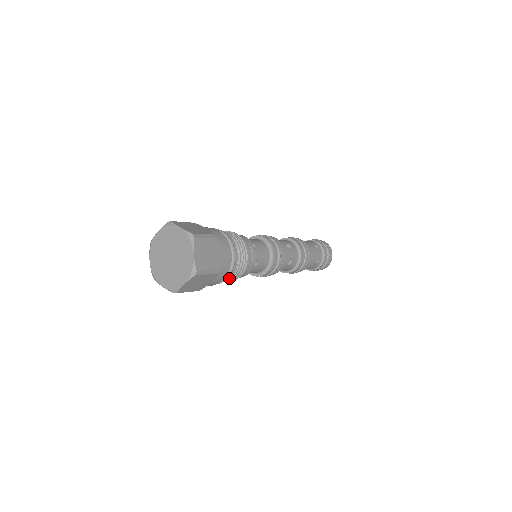
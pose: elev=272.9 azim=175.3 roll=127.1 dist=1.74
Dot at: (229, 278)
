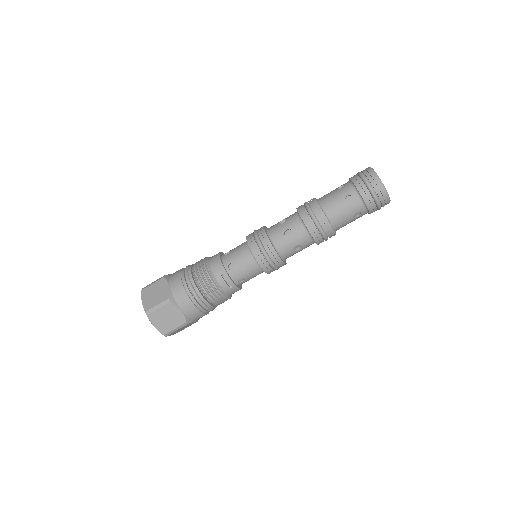
Dot at: (217, 305)
